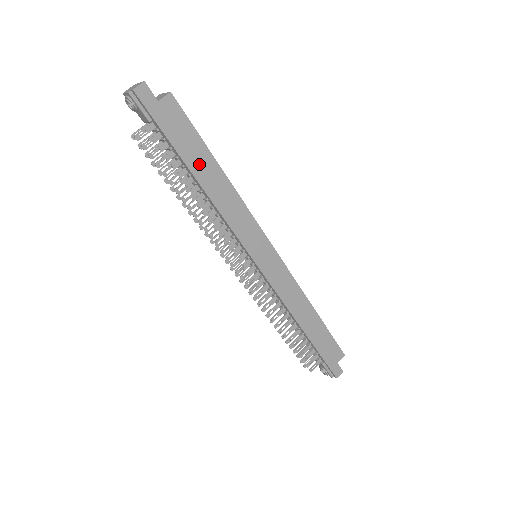
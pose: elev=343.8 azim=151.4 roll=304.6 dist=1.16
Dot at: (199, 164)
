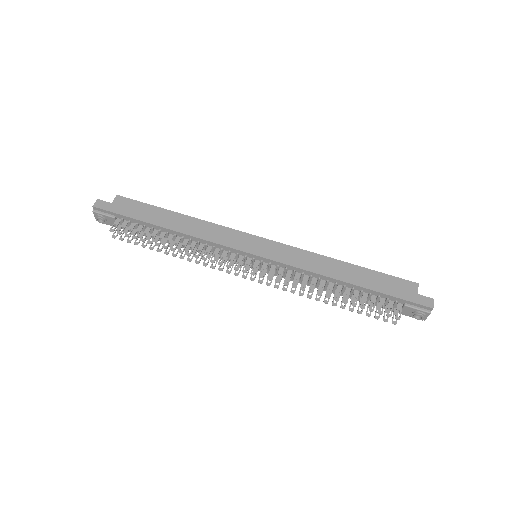
Dot at: (160, 219)
